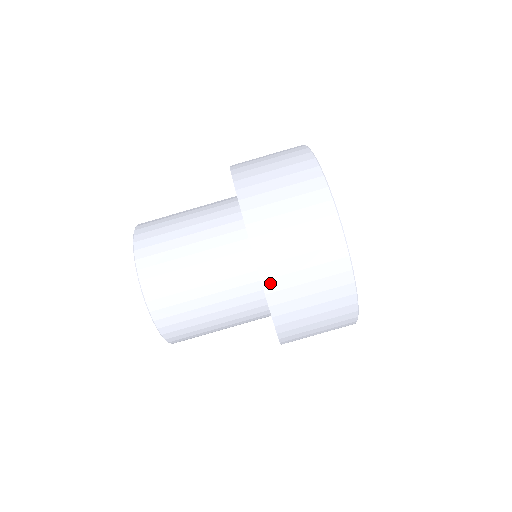
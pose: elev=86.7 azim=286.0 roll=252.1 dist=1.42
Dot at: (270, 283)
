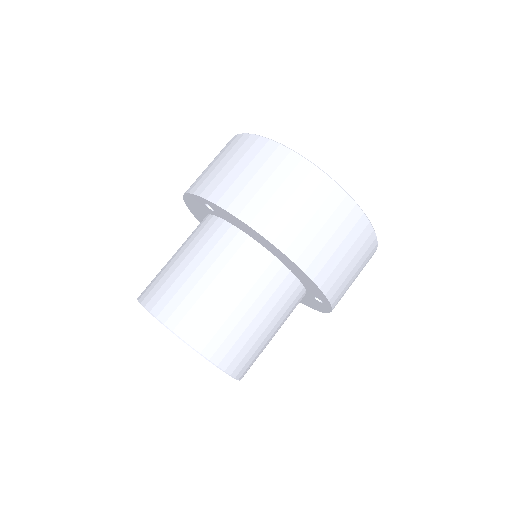
Dot at: (319, 277)
